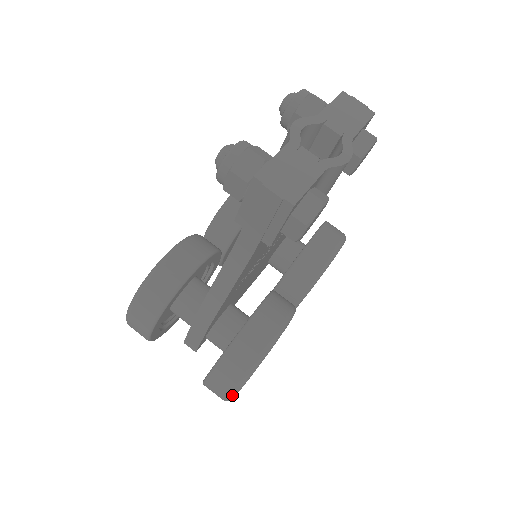
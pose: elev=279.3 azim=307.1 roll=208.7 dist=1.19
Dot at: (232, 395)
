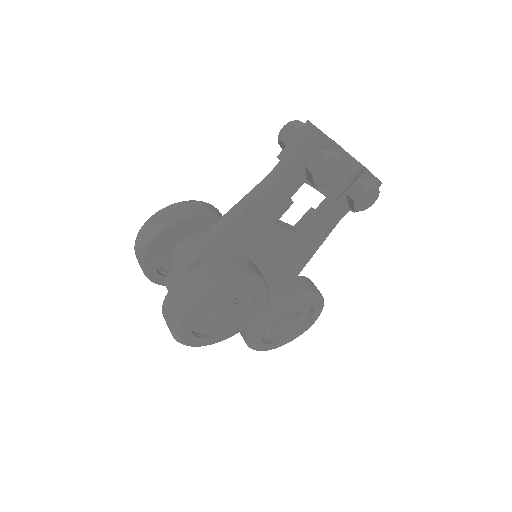
Dot at: (190, 300)
